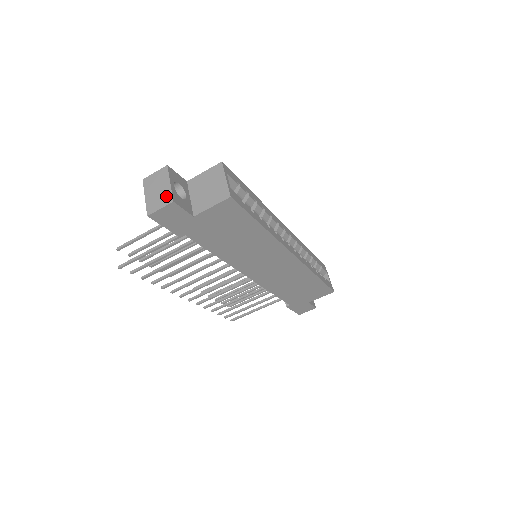
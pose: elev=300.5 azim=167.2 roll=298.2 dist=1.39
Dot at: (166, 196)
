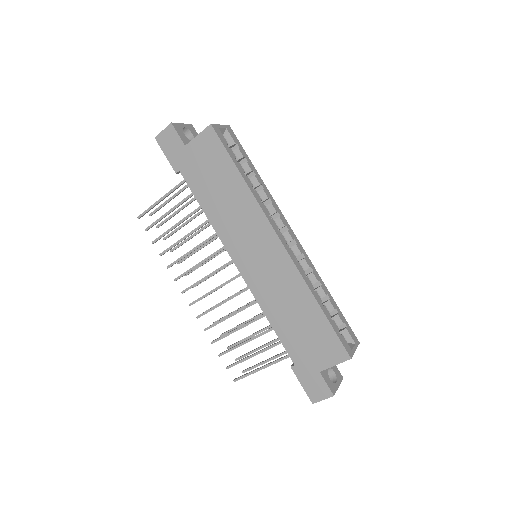
Dot at: occluded
